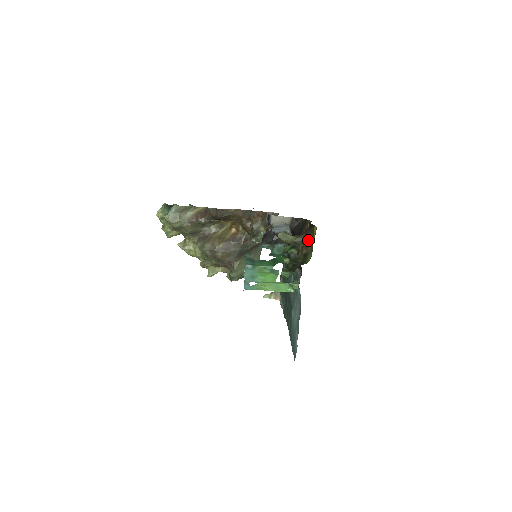
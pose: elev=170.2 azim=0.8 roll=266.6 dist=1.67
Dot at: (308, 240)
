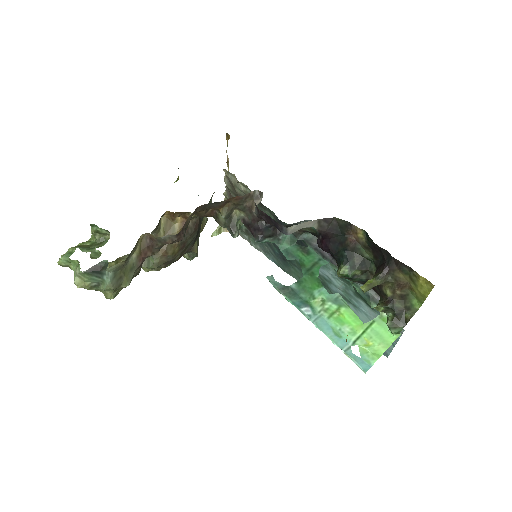
Dot at: (400, 280)
